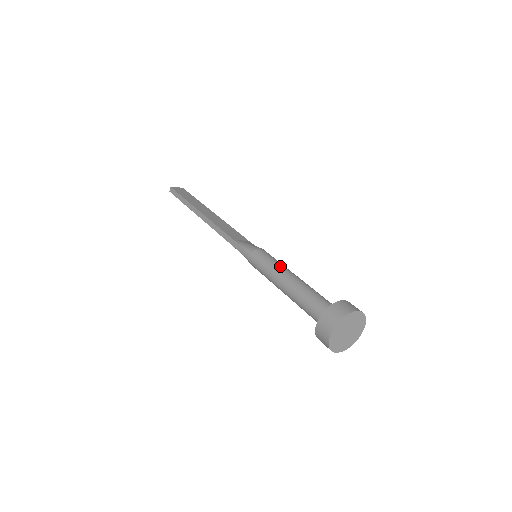
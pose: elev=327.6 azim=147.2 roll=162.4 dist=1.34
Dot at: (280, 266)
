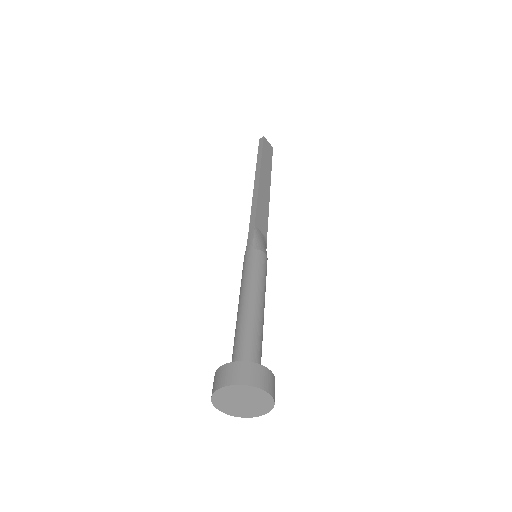
Dot at: (261, 284)
